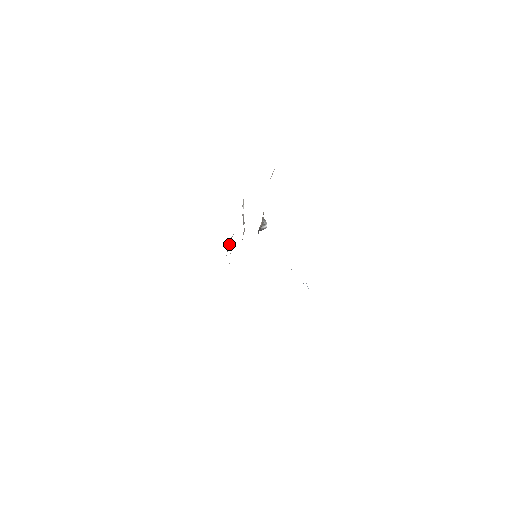
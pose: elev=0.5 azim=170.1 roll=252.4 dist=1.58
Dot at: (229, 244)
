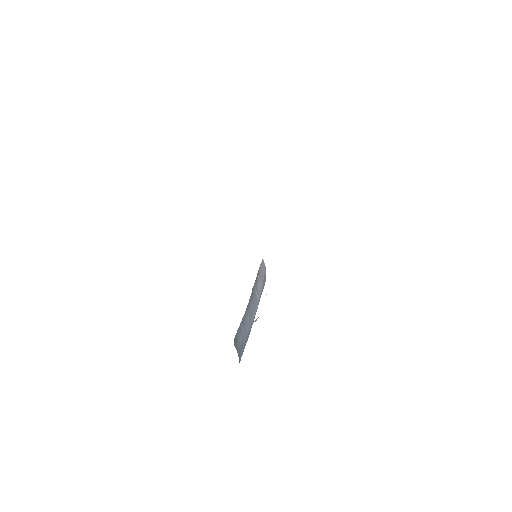
Dot at: occluded
